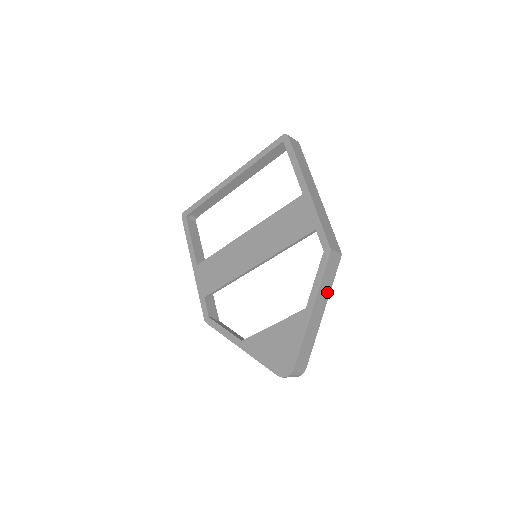
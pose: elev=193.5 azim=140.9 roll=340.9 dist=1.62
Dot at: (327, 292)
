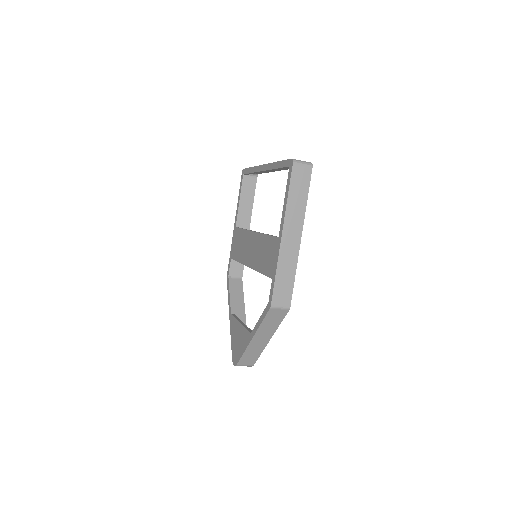
Dot at: (272, 329)
